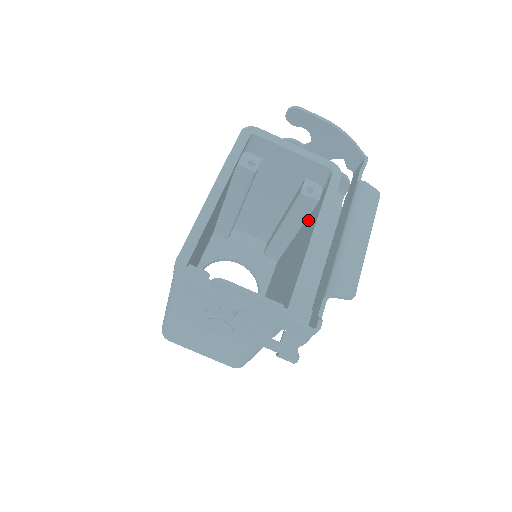
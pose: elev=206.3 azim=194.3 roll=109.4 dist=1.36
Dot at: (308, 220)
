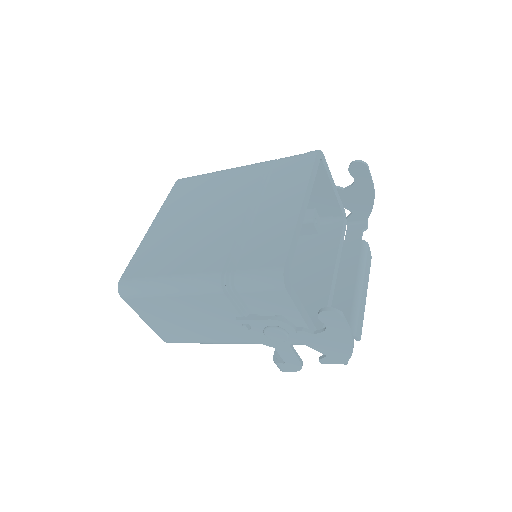
Dot at: (298, 241)
